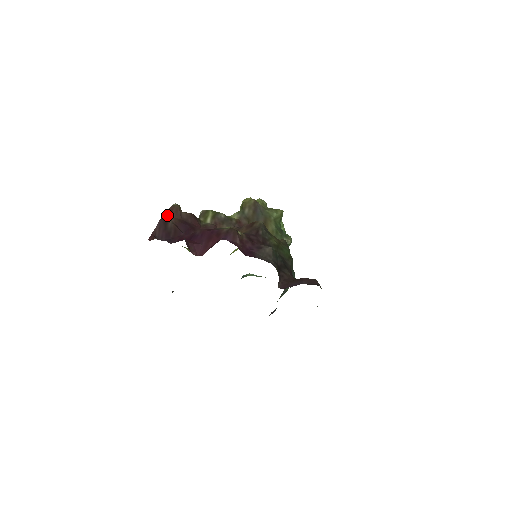
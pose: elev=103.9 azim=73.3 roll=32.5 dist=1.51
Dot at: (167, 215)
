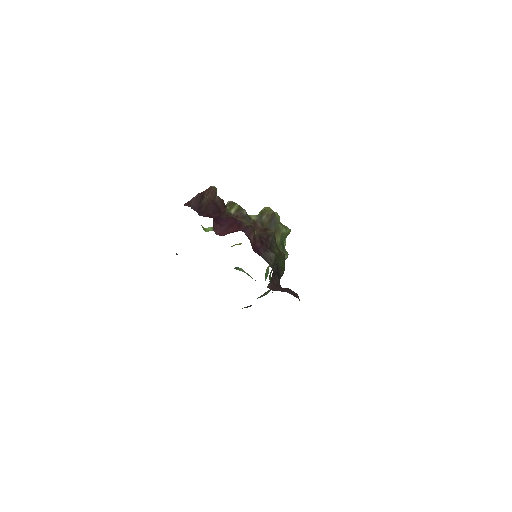
Dot at: (205, 192)
